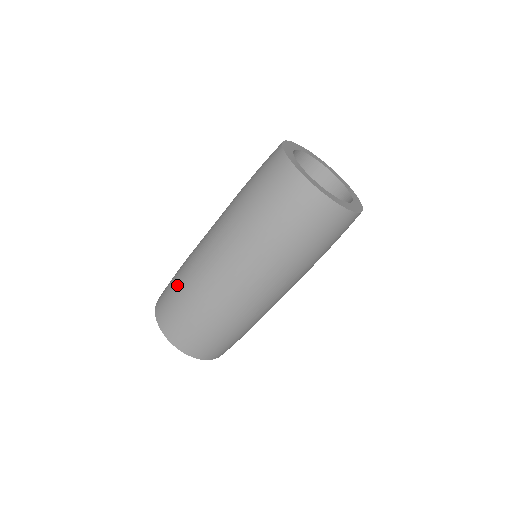
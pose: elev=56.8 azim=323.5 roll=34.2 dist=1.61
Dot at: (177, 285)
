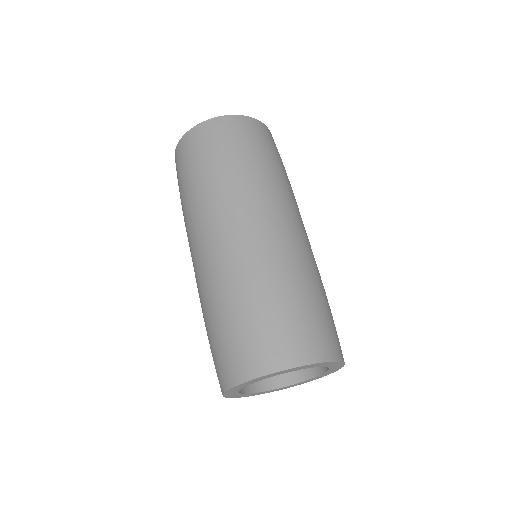
Dot at: (212, 323)
